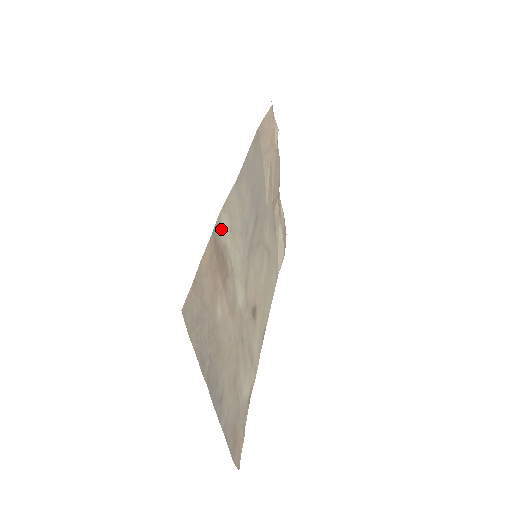
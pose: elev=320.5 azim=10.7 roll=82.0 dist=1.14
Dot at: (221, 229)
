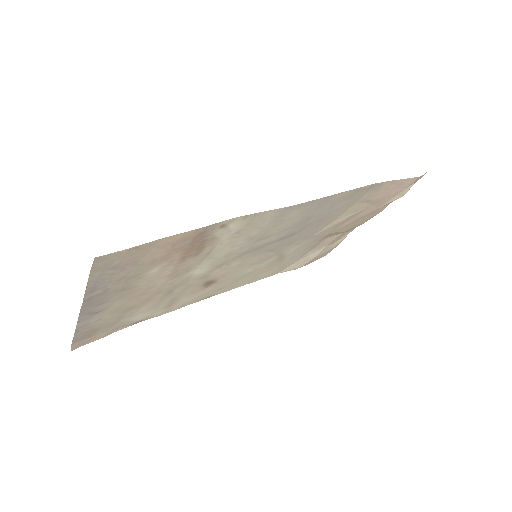
Dot at: (224, 227)
